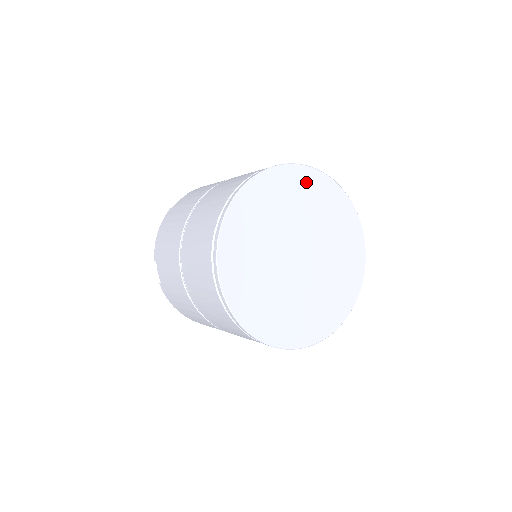
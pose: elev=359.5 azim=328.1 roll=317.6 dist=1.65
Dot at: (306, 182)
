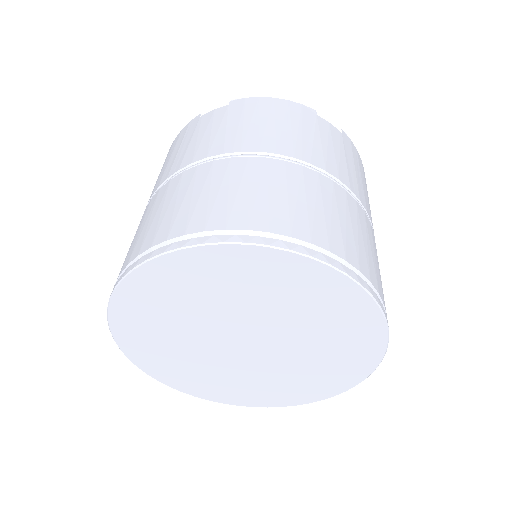
Dot at: (166, 279)
